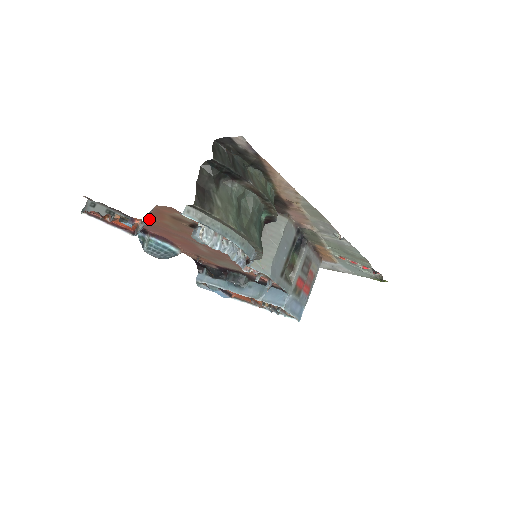
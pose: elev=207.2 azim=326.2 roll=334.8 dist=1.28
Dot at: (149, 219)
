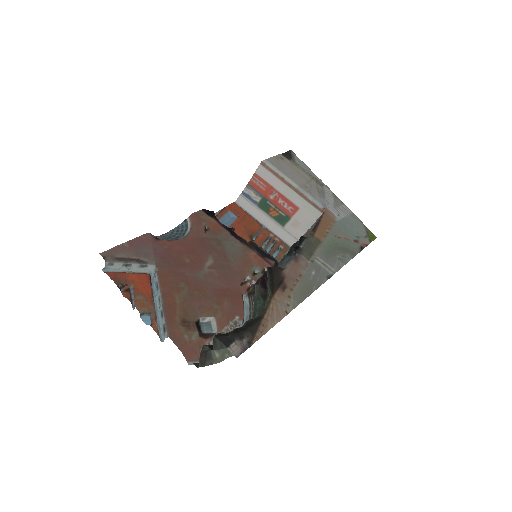
Dot at: (162, 281)
